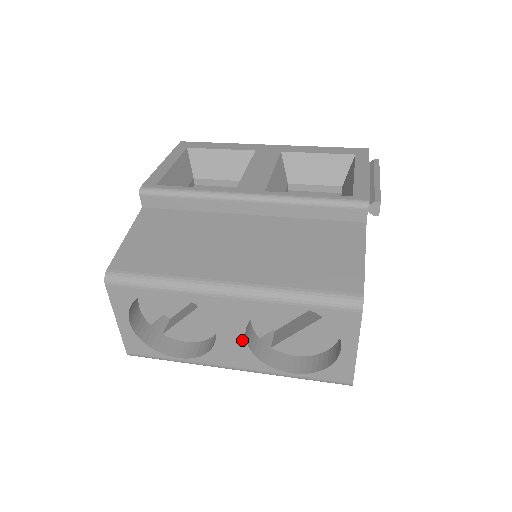
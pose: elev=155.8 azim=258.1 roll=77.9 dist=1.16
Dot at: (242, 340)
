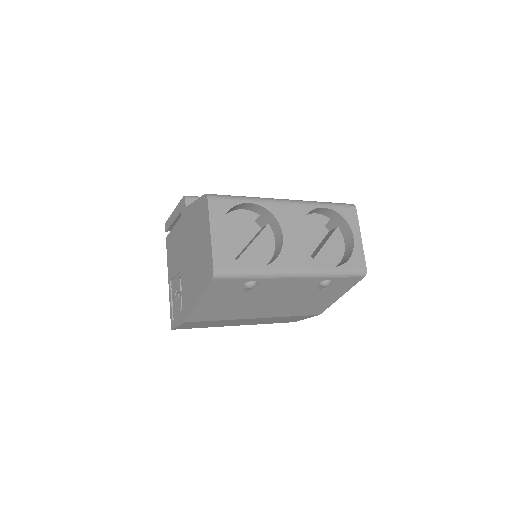
Dot at: (299, 240)
